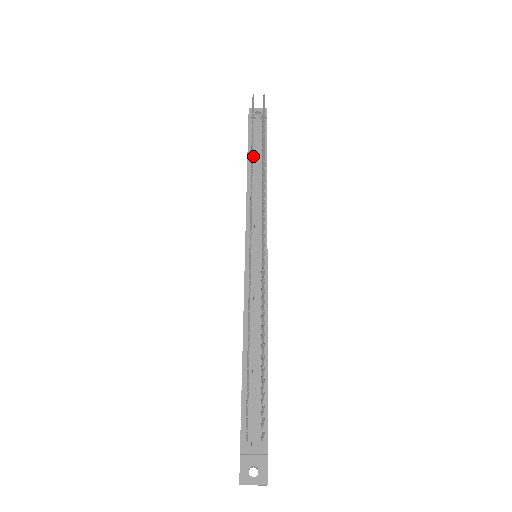
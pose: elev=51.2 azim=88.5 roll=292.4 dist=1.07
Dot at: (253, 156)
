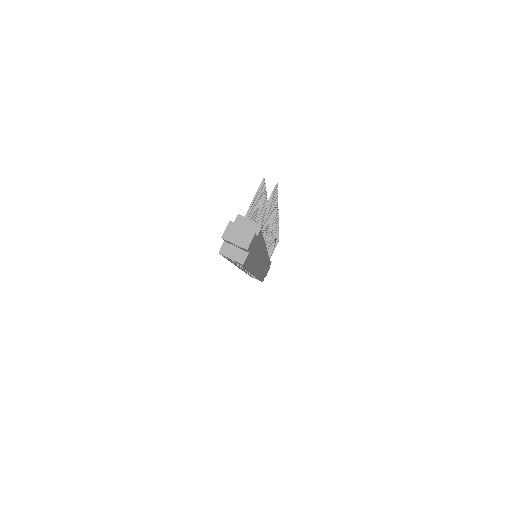
Dot at: occluded
